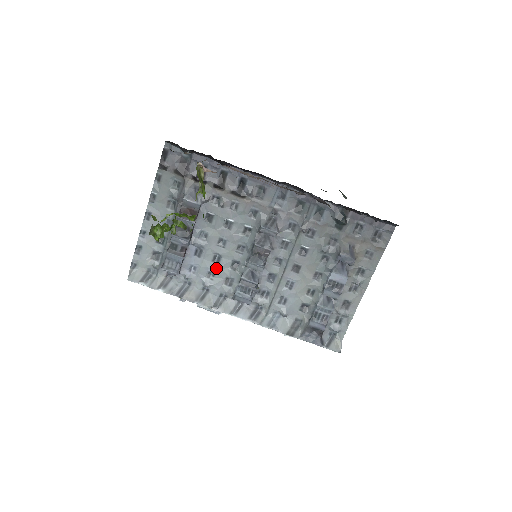
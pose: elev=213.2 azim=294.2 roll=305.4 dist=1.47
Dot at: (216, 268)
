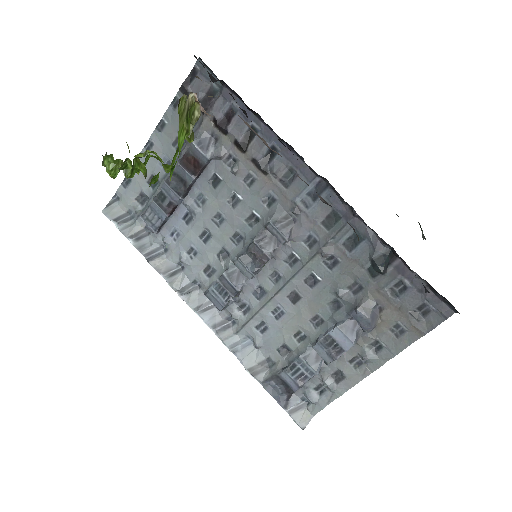
Dot at: (201, 247)
